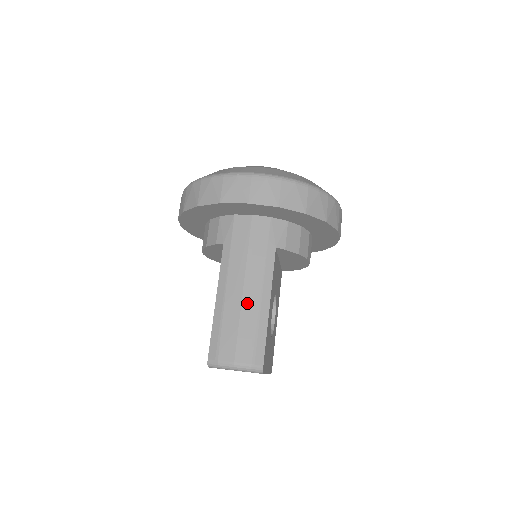
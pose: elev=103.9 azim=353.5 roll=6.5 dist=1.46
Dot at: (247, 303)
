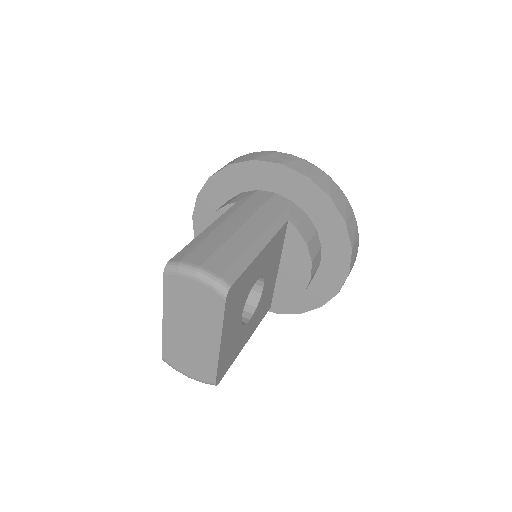
Dot at: (240, 235)
